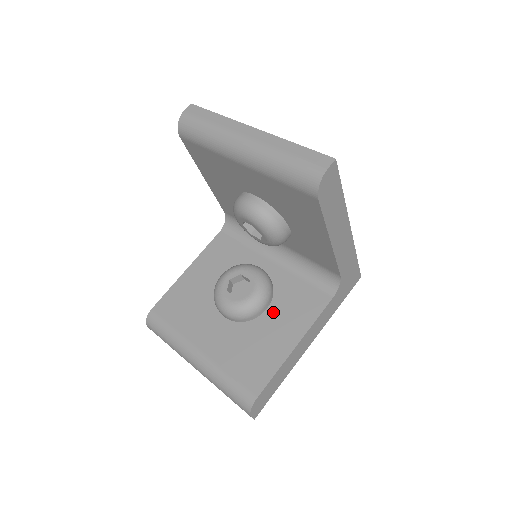
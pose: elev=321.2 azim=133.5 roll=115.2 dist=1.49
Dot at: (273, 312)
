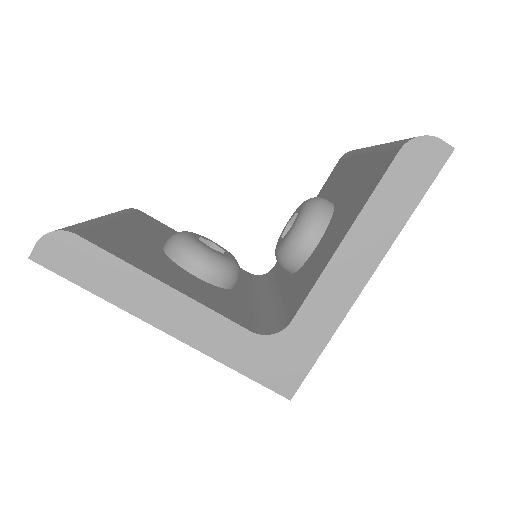
Dot at: (195, 279)
